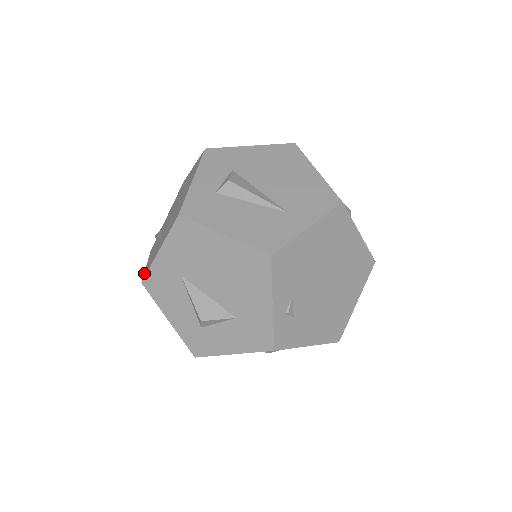
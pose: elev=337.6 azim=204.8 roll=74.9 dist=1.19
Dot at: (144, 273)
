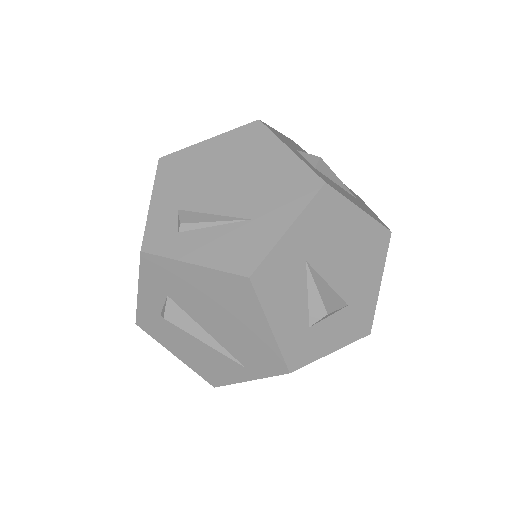
Dot at: (228, 268)
